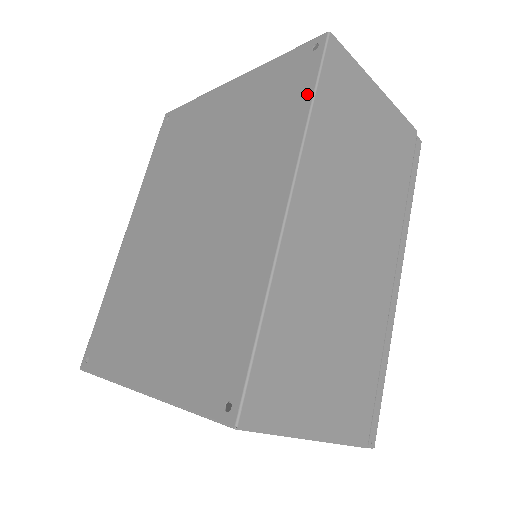
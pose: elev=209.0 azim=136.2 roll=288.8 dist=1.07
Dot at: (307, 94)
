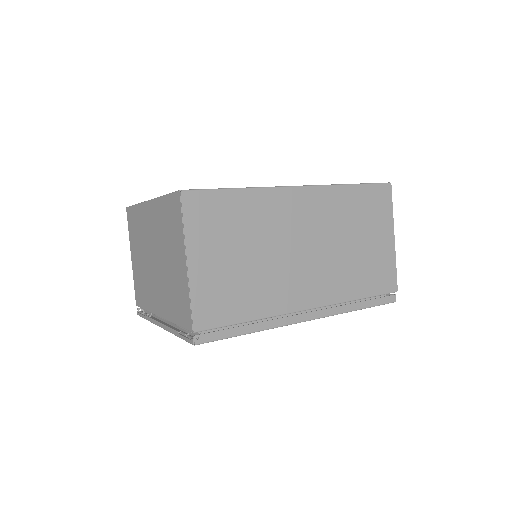
Dot at: occluded
